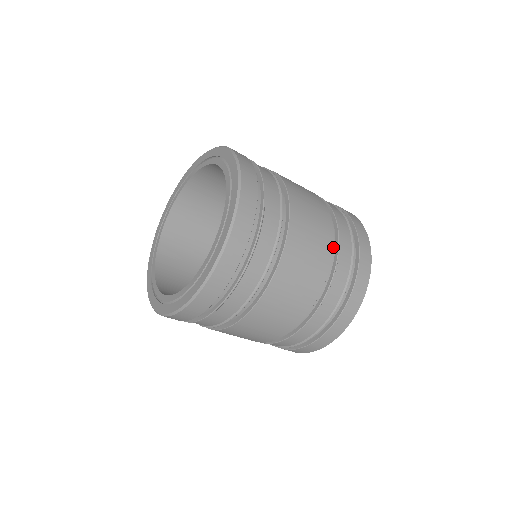
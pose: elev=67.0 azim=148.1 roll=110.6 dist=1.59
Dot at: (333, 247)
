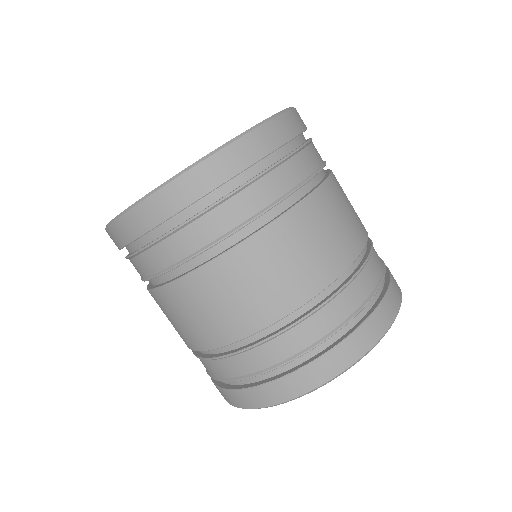
Dot at: (363, 248)
